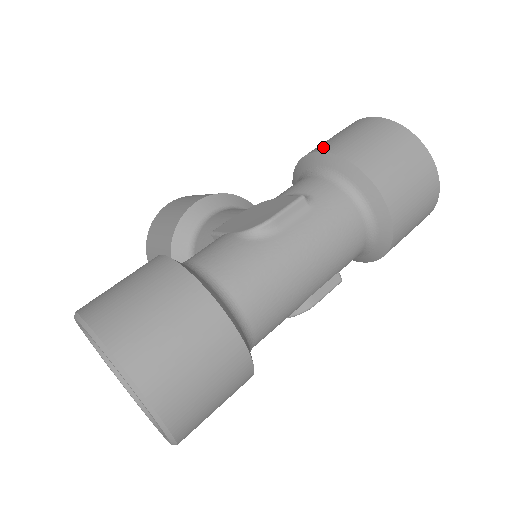
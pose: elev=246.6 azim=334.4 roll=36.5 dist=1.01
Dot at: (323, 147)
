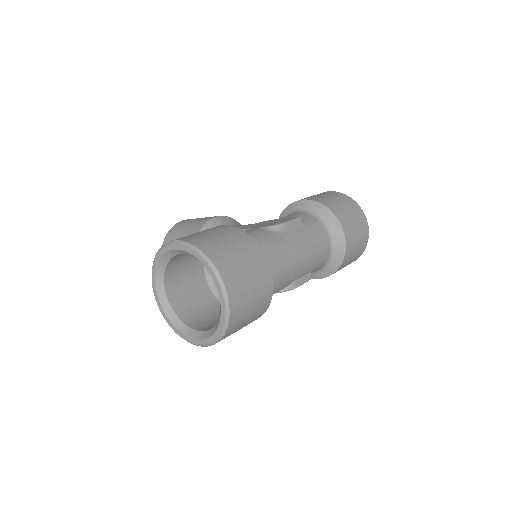
Dot at: (307, 198)
